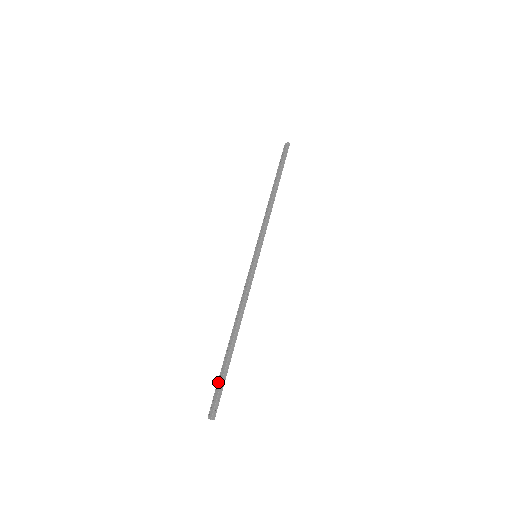
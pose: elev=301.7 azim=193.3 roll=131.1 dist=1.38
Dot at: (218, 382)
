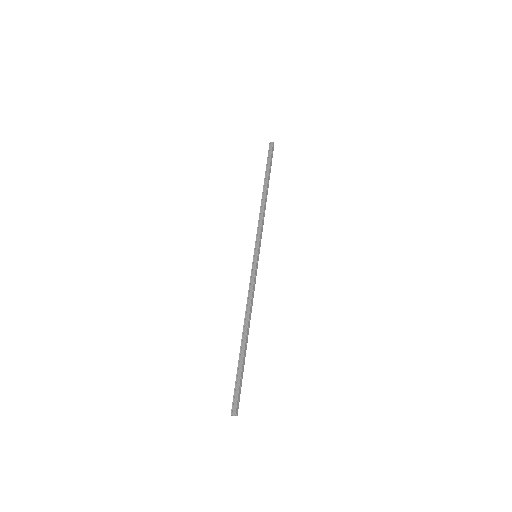
Dot at: (236, 380)
